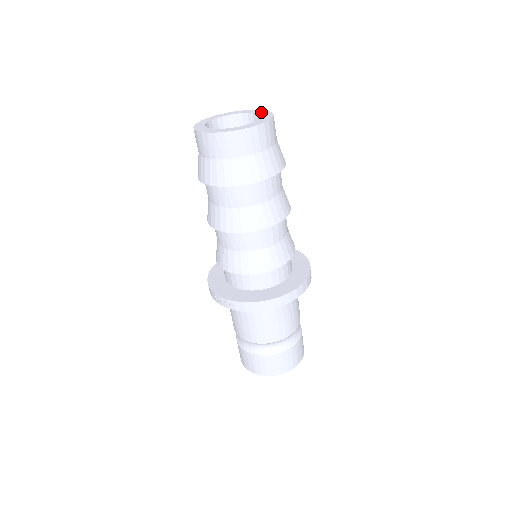
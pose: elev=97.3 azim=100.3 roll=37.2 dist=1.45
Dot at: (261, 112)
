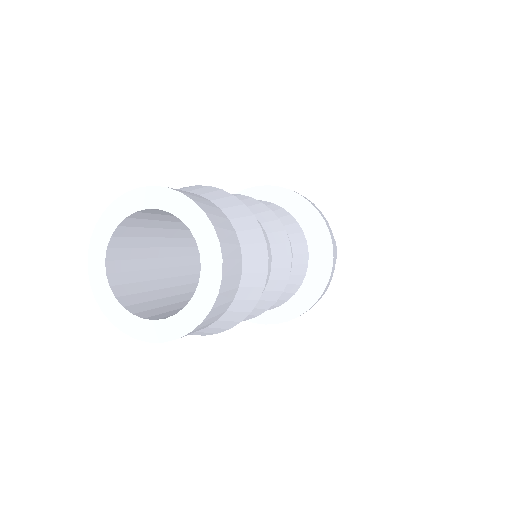
Dot at: (162, 202)
